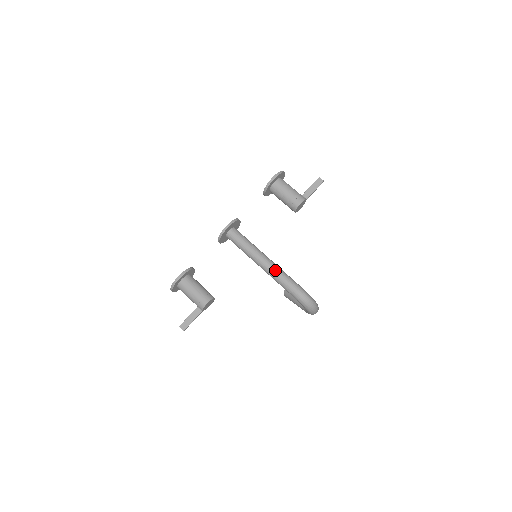
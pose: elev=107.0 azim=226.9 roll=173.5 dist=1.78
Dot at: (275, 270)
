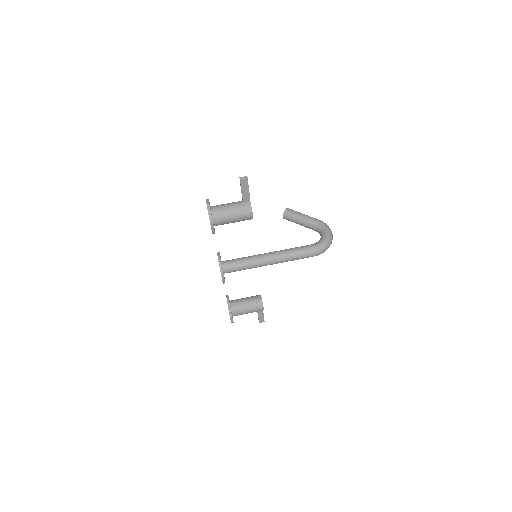
Dot at: (284, 260)
